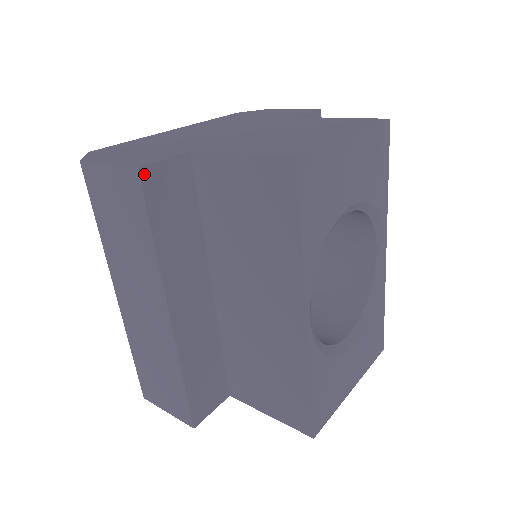
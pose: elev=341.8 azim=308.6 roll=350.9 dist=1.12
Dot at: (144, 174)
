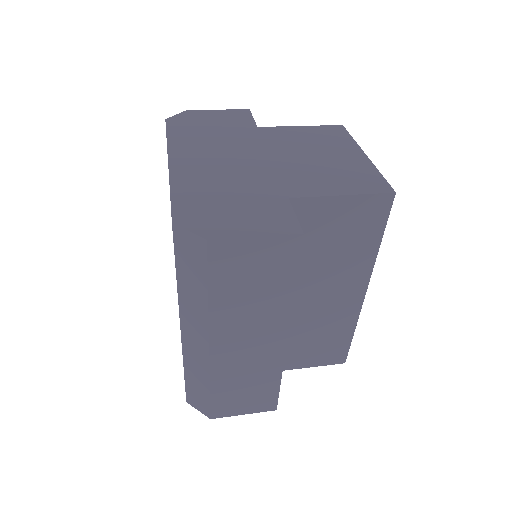
Dot at: (301, 236)
